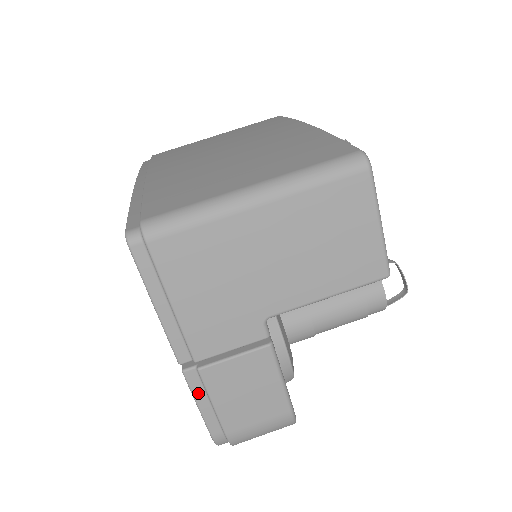
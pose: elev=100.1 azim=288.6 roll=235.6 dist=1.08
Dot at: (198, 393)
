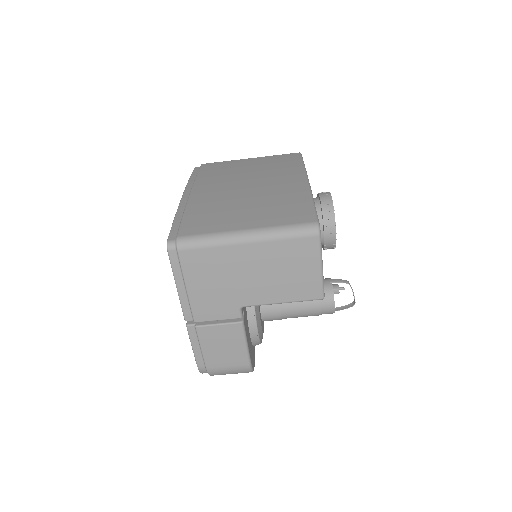
Dot at: (193, 340)
